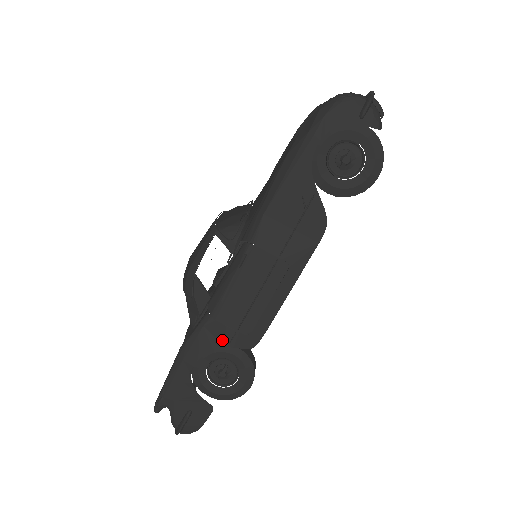
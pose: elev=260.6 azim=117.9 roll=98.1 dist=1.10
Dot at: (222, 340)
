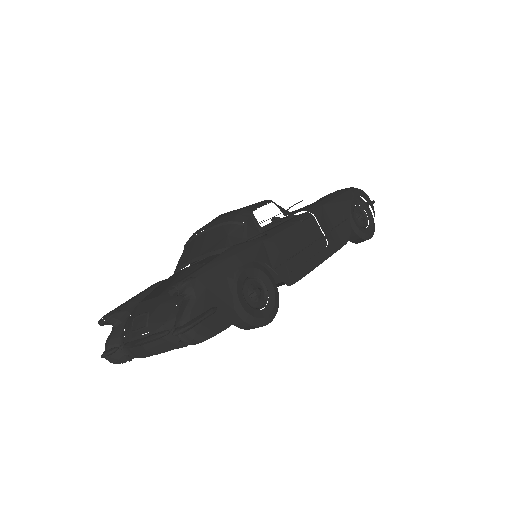
Dot at: (272, 261)
